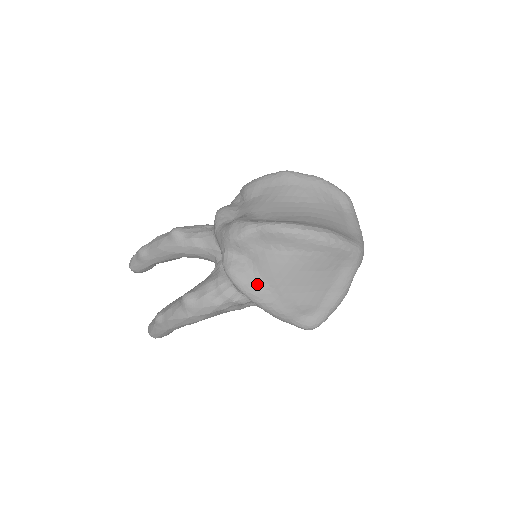
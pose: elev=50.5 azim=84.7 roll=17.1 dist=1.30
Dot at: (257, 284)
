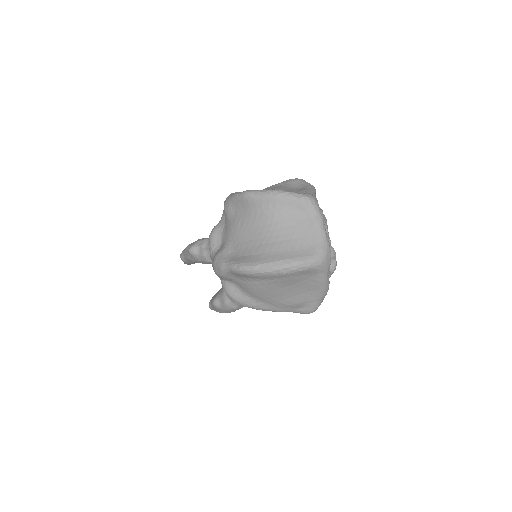
Dot at: (250, 300)
